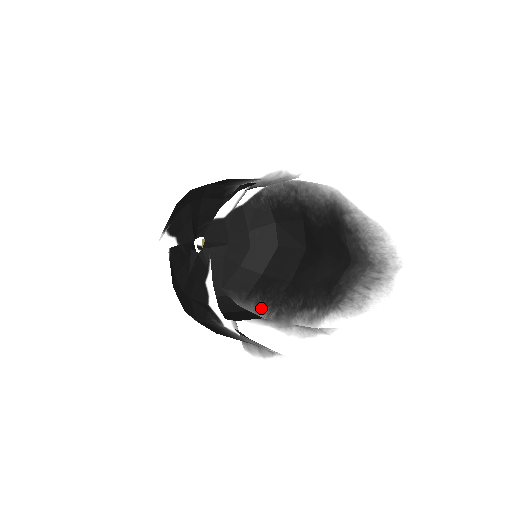
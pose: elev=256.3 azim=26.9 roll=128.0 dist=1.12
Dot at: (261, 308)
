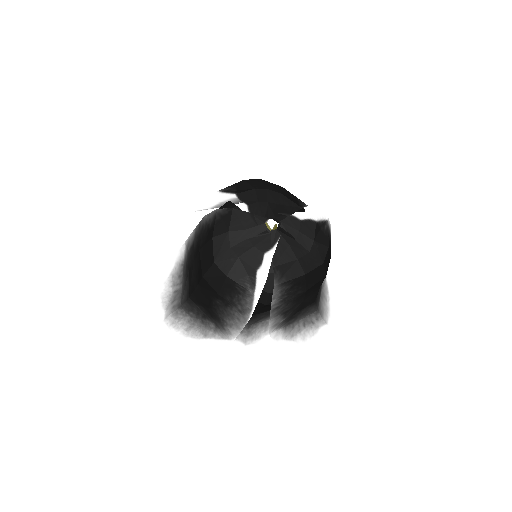
Dot at: (278, 297)
